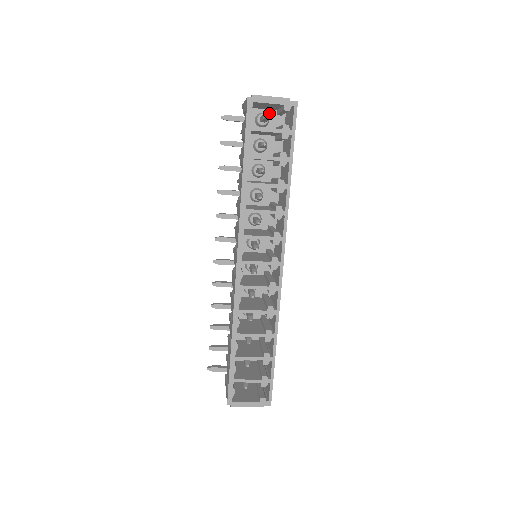
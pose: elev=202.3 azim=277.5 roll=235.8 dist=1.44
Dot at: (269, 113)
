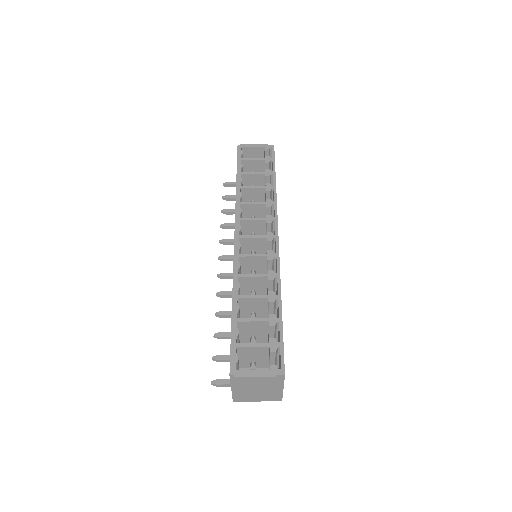
Dot at: occluded
